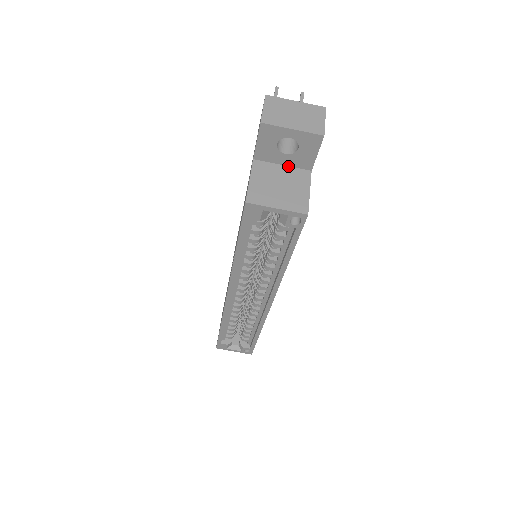
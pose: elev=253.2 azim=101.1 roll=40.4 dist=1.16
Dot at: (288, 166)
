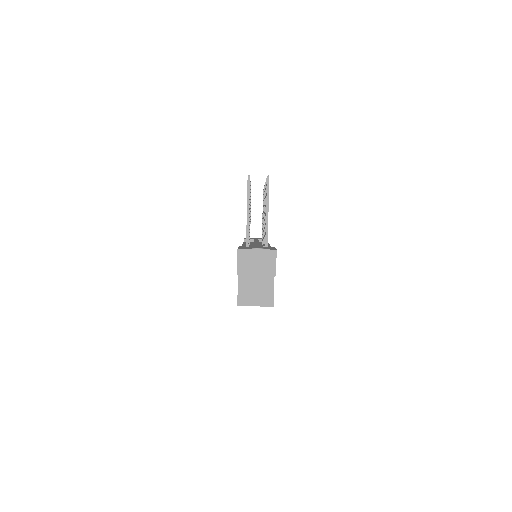
Dot at: occluded
